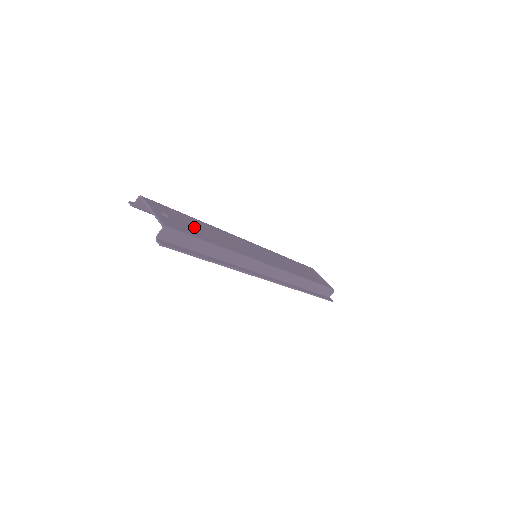
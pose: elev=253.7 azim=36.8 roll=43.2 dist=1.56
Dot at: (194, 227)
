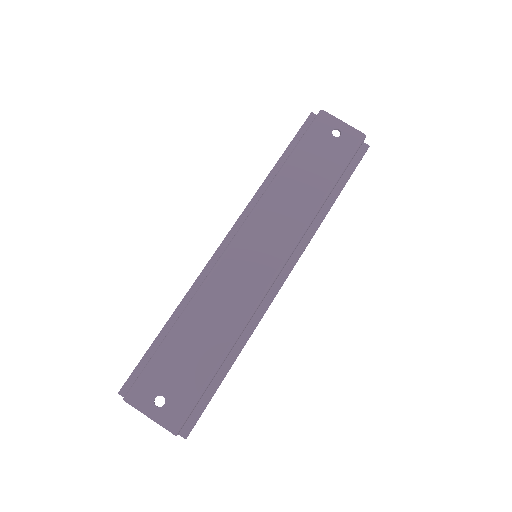
Dot at: (188, 362)
